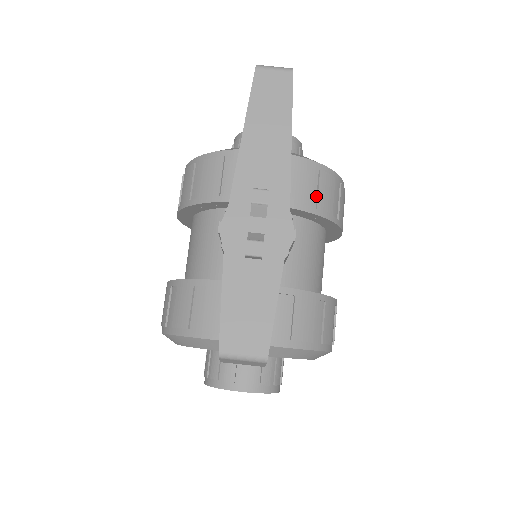
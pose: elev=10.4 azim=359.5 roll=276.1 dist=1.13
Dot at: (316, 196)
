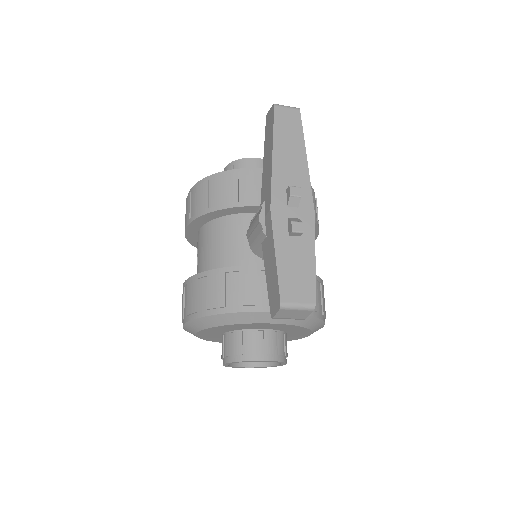
Dot at: occluded
